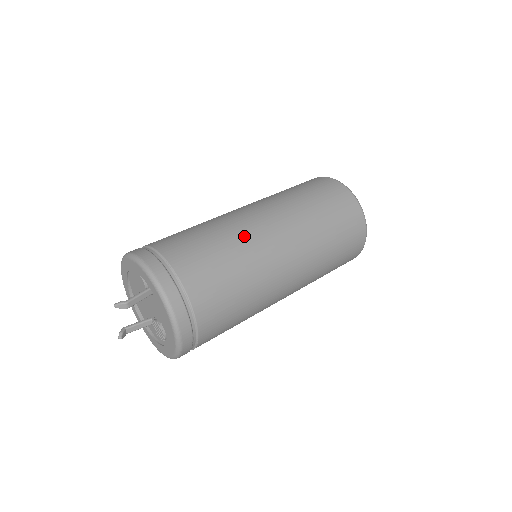
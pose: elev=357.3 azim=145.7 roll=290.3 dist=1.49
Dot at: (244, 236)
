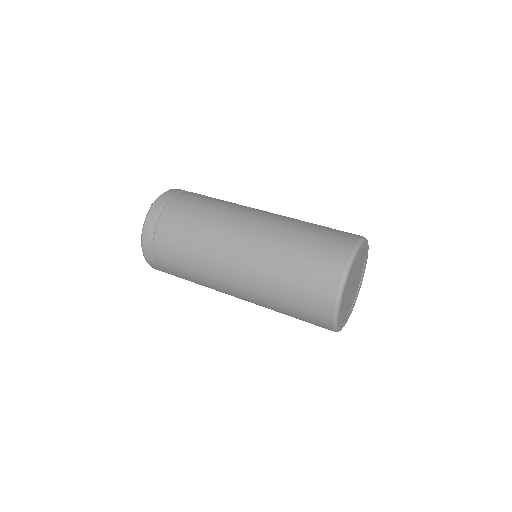
Dot at: (236, 207)
